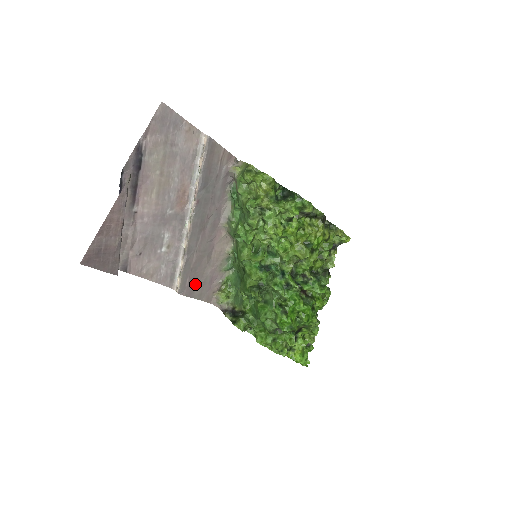
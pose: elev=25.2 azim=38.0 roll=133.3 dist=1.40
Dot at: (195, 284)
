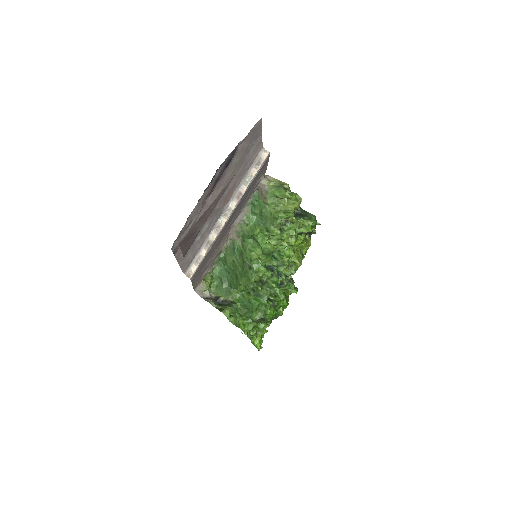
Dot at: (199, 272)
